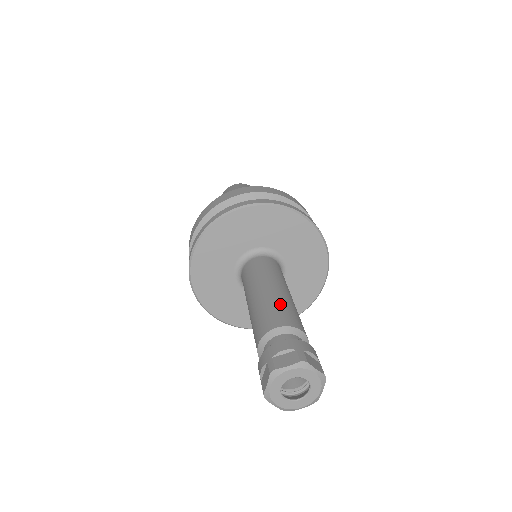
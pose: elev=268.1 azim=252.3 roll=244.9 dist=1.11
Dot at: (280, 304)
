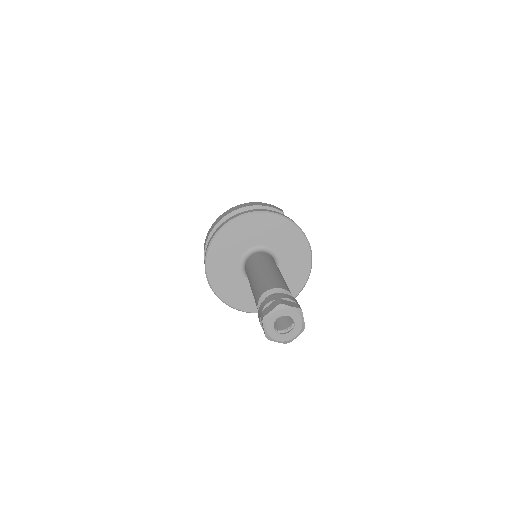
Dot at: (266, 278)
